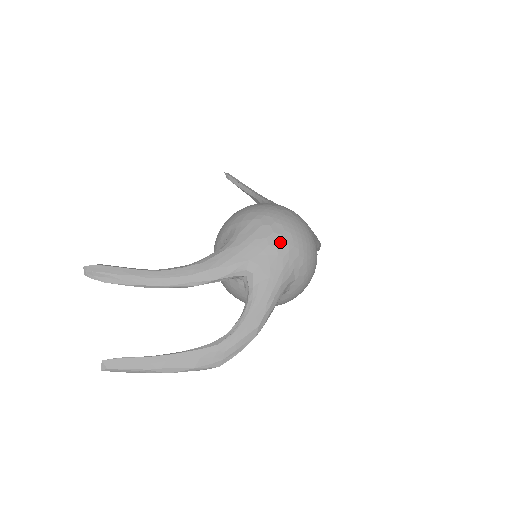
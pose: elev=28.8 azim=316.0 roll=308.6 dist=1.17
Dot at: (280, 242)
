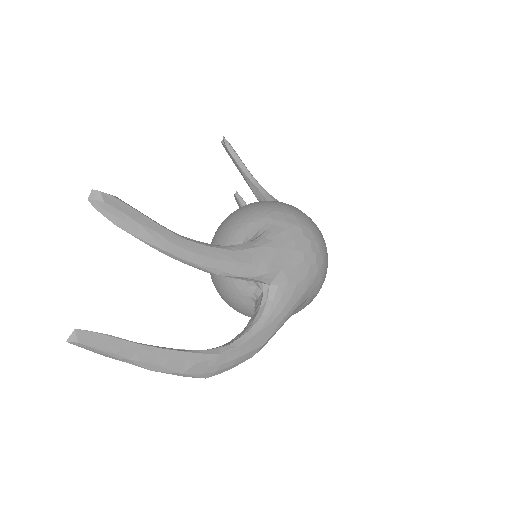
Dot at: (314, 263)
